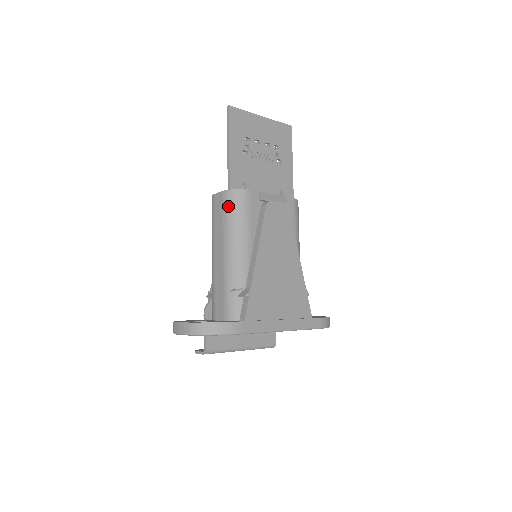
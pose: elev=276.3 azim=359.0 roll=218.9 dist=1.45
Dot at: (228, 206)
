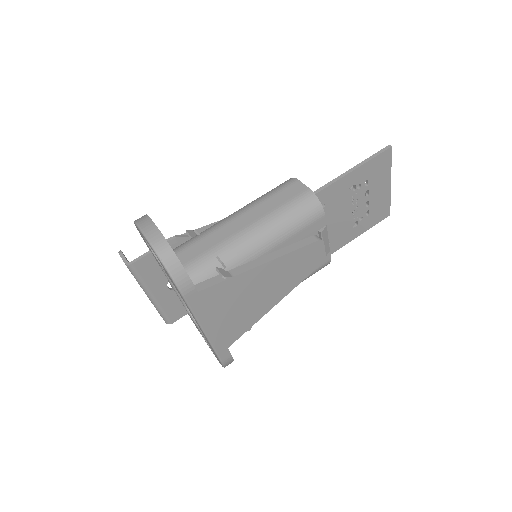
Dot at: (299, 203)
